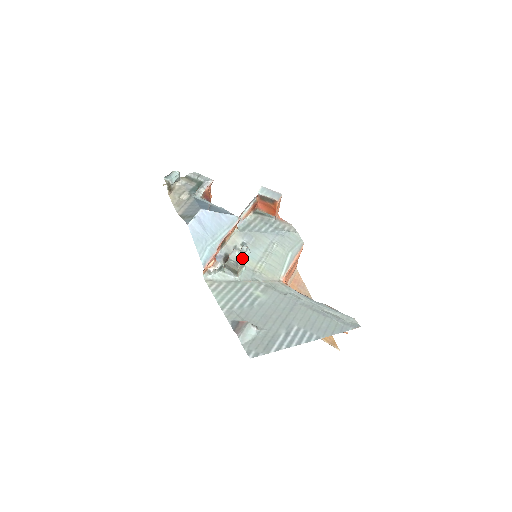
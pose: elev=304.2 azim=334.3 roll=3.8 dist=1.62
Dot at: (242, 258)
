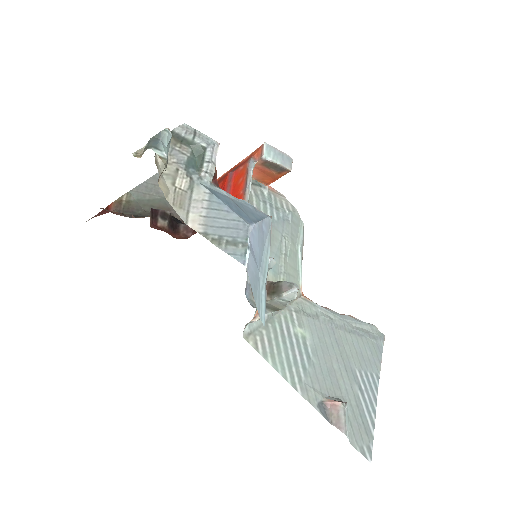
Dot at: occluded
